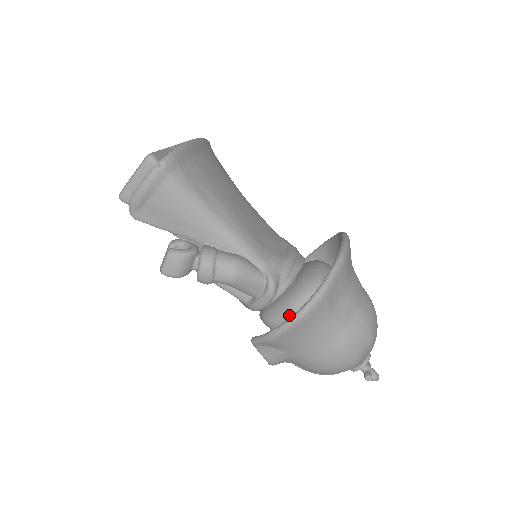
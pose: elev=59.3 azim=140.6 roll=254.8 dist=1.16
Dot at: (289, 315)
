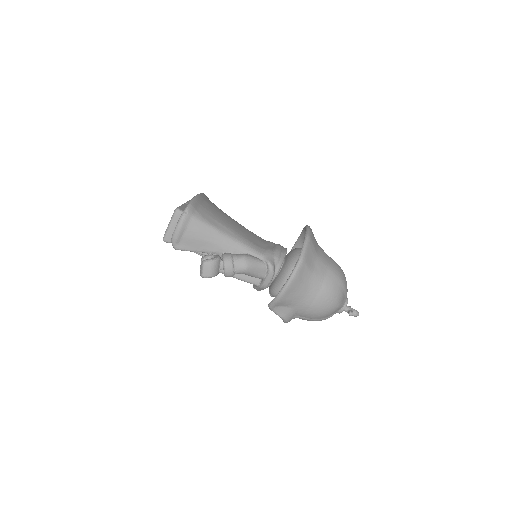
Dot at: occluded
